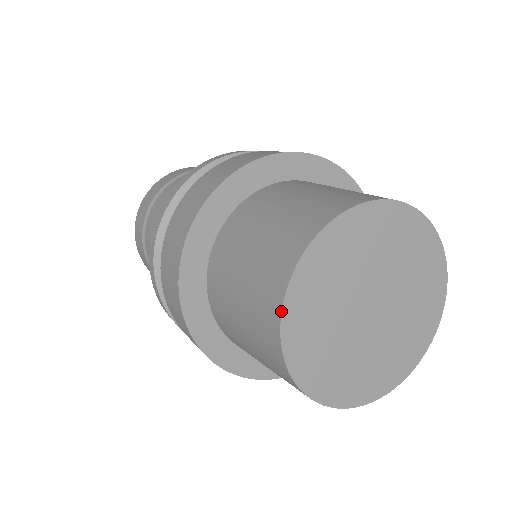
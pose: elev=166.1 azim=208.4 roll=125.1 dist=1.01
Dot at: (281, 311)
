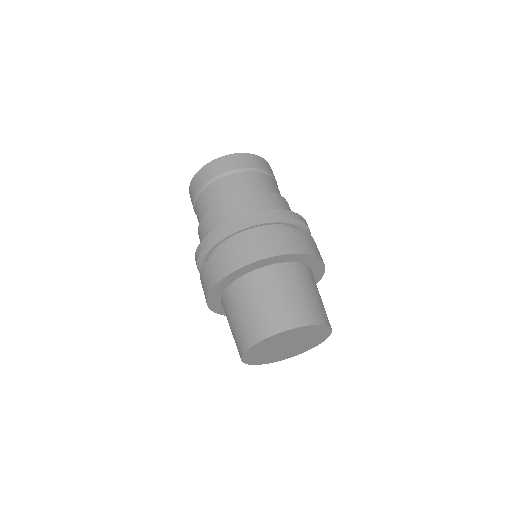
Dot at: (243, 354)
